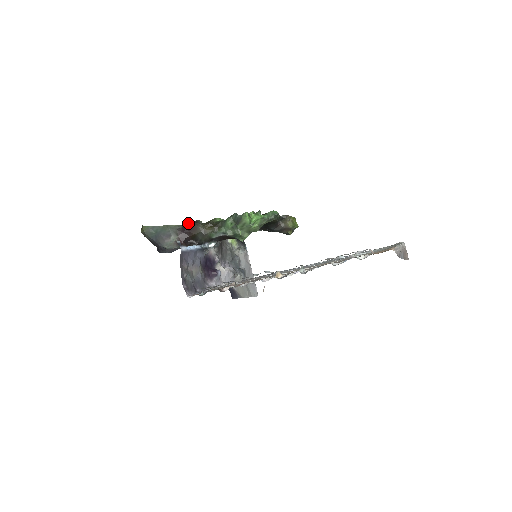
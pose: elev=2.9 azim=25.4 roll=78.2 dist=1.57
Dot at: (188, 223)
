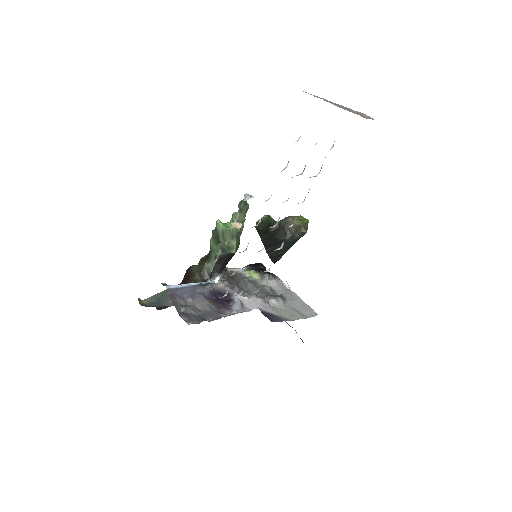
Dot at: (185, 275)
